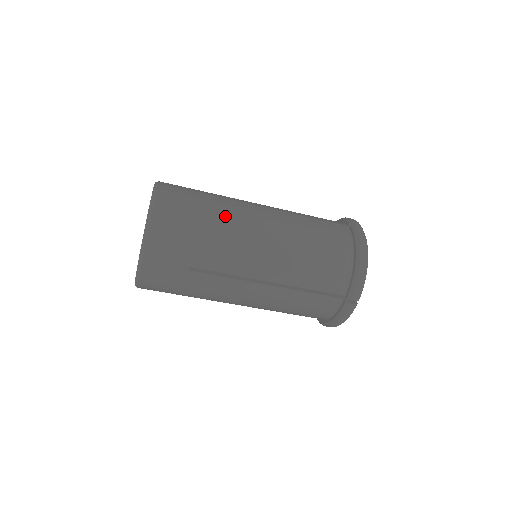
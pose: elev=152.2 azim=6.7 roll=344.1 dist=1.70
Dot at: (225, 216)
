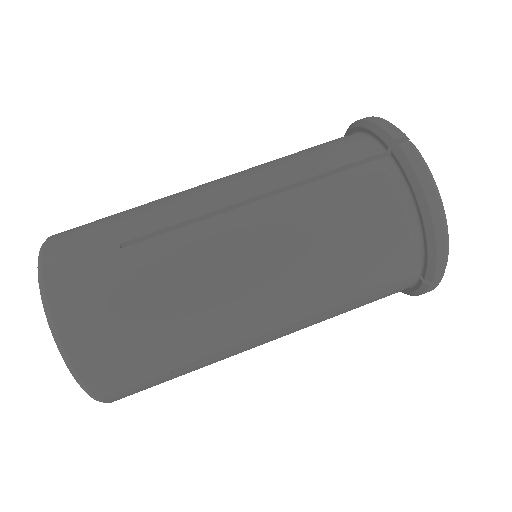
Dot at: (179, 277)
